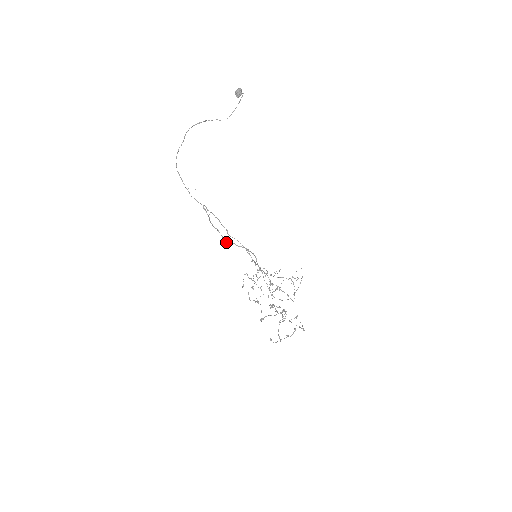
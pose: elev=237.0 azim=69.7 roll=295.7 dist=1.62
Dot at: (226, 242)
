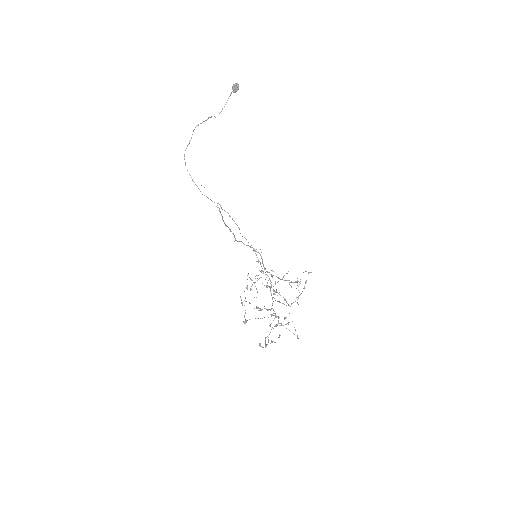
Dot at: (237, 241)
